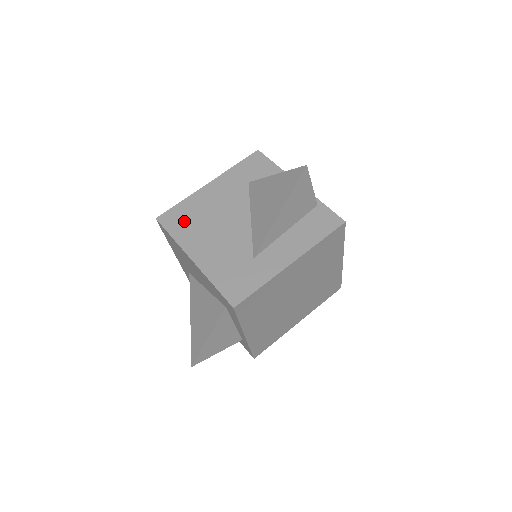
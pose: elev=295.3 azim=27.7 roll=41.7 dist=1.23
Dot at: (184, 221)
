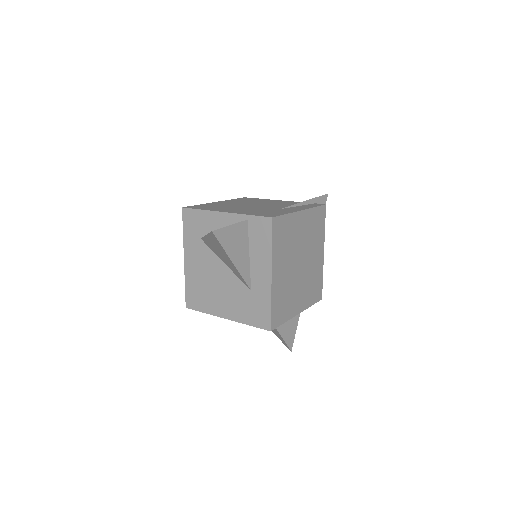
Dot at: (199, 297)
